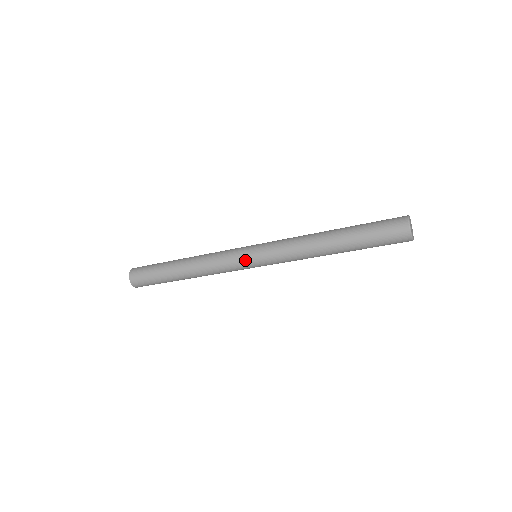
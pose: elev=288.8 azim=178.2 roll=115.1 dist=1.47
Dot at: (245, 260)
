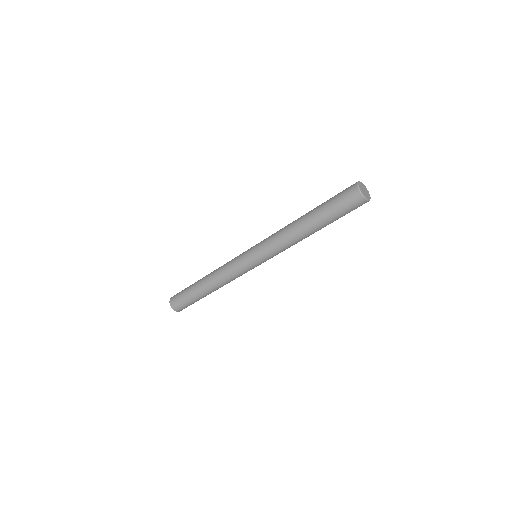
Dot at: (249, 264)
